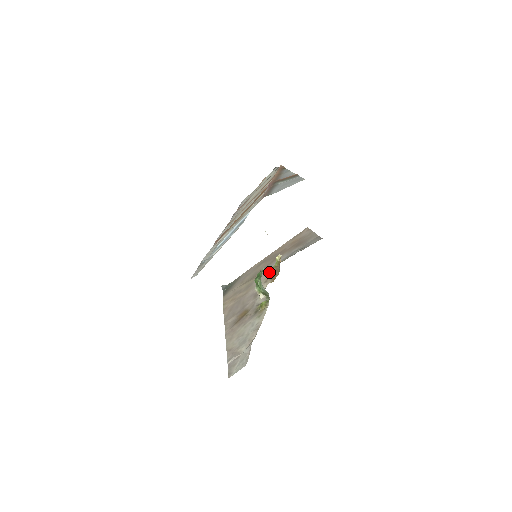
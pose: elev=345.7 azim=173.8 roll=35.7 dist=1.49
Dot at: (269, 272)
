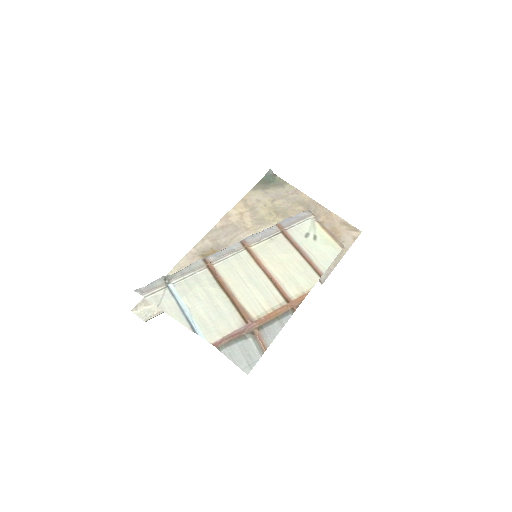
Dot at: occluded
